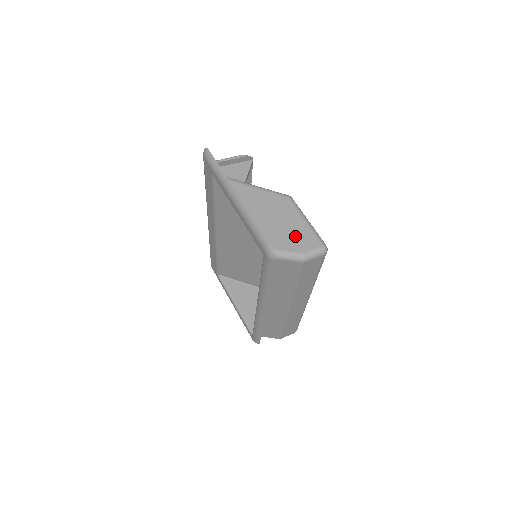
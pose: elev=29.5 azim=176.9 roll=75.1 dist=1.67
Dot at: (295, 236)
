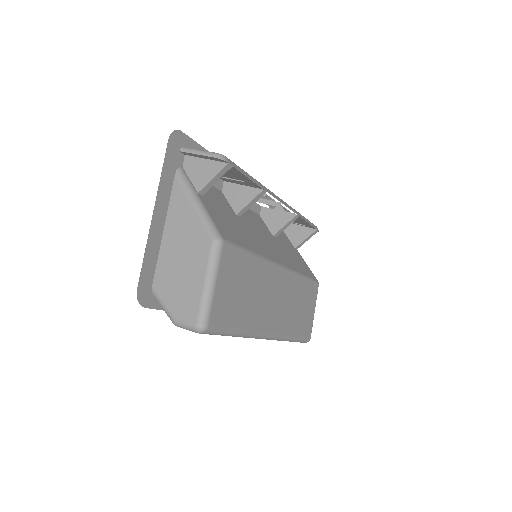
Dot at: (183, 293)
